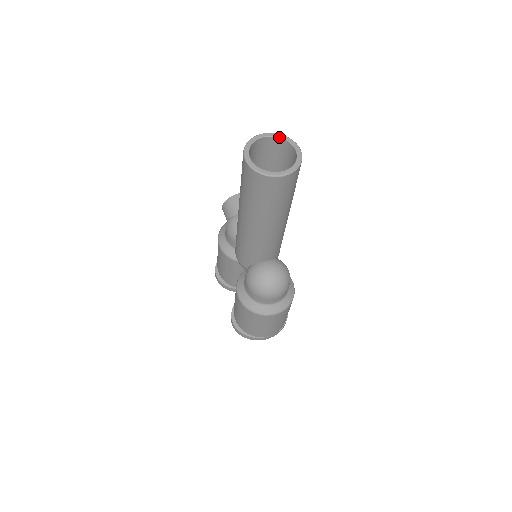
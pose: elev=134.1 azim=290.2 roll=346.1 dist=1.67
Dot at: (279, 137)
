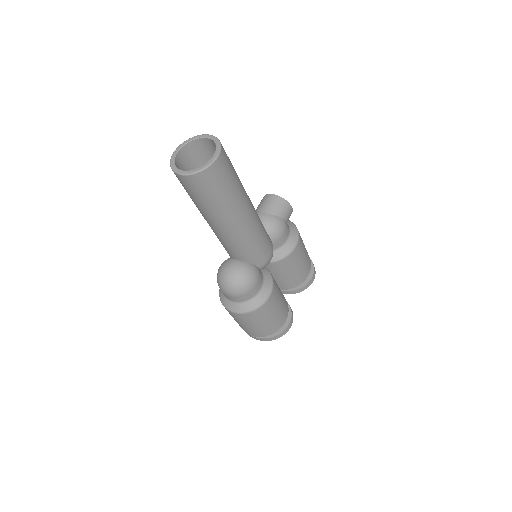
Dot at: (214, 142)
